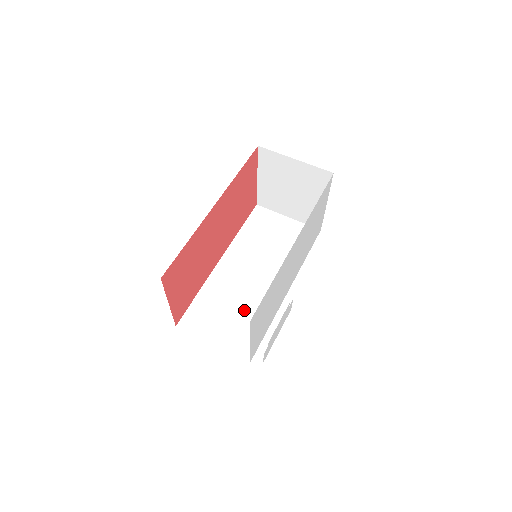
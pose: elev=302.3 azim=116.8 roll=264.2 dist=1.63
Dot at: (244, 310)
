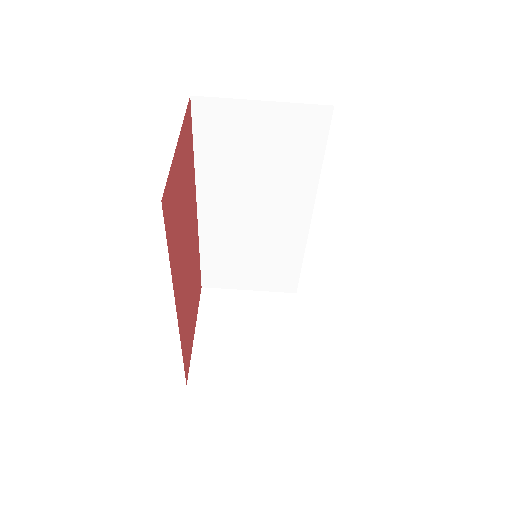
Dot at: (265, 255)
